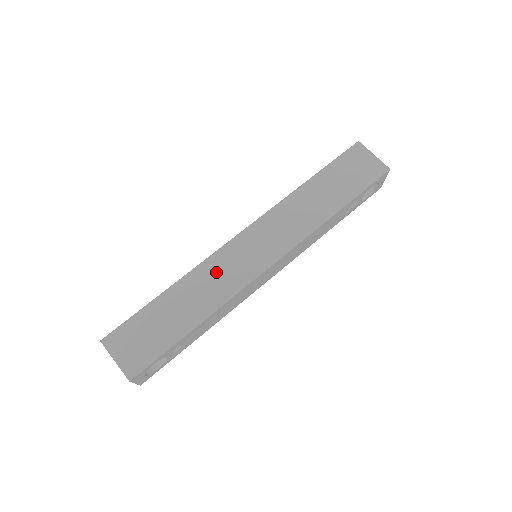
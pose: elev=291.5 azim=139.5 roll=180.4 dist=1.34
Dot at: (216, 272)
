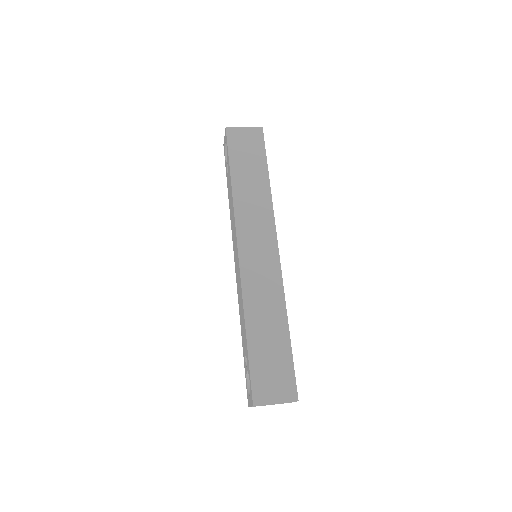
Dot at: (257, 288)
